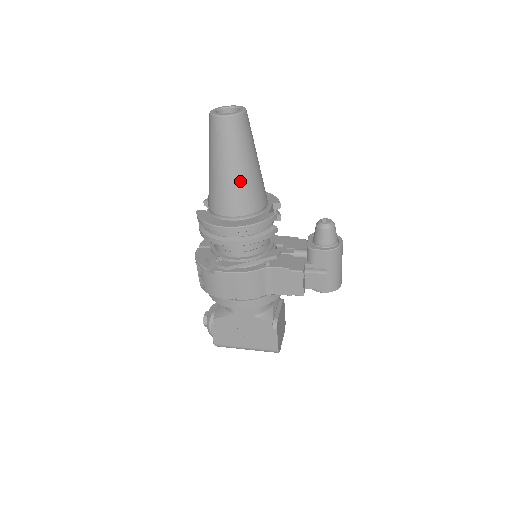
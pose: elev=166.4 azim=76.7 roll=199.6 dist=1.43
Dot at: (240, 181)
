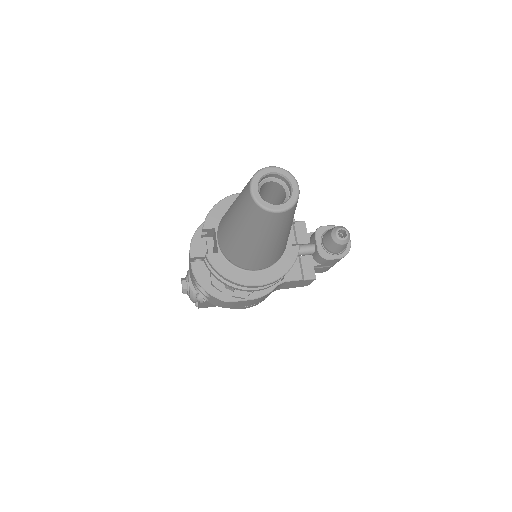
Dot at: (278, 247)
